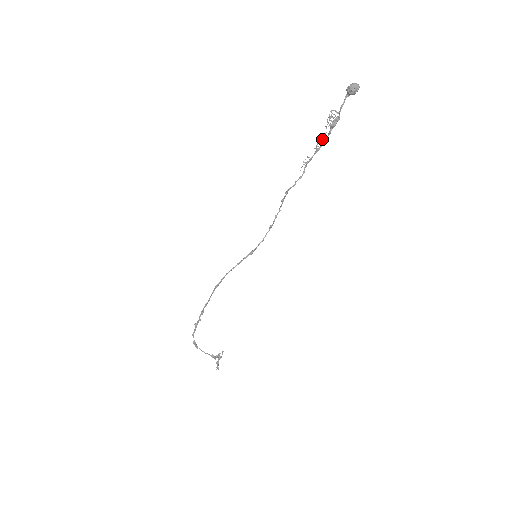
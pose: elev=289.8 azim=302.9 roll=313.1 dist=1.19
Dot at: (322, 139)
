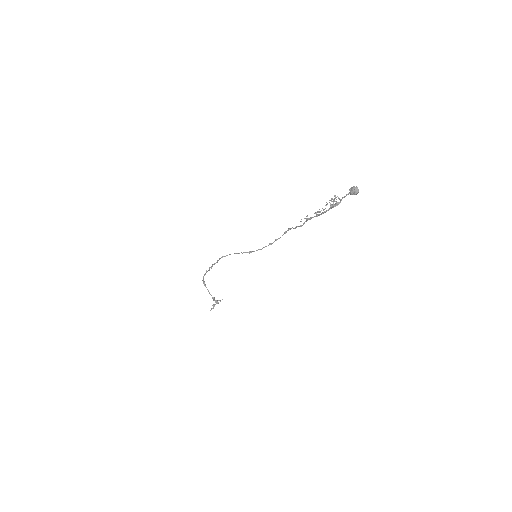
Dot at: (321, 210)
